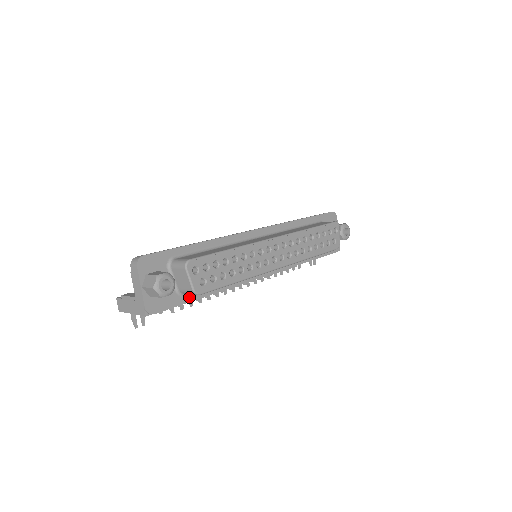
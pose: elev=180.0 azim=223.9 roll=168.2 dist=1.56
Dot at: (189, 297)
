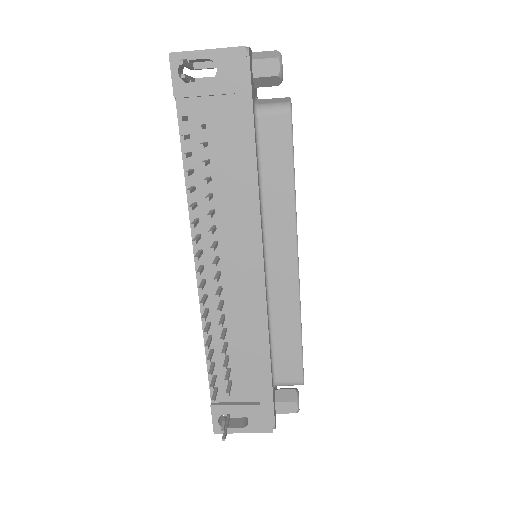
Dot at: (254, 122)
